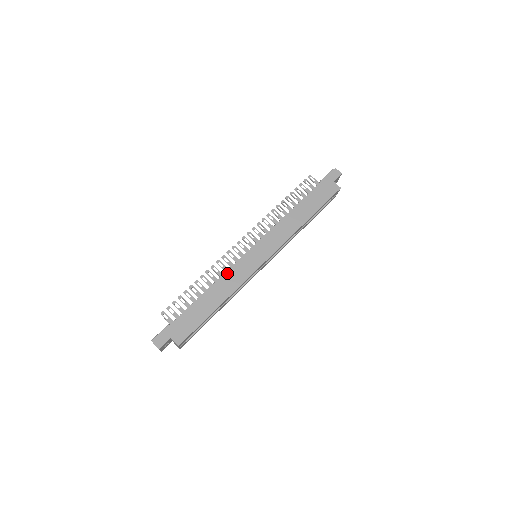
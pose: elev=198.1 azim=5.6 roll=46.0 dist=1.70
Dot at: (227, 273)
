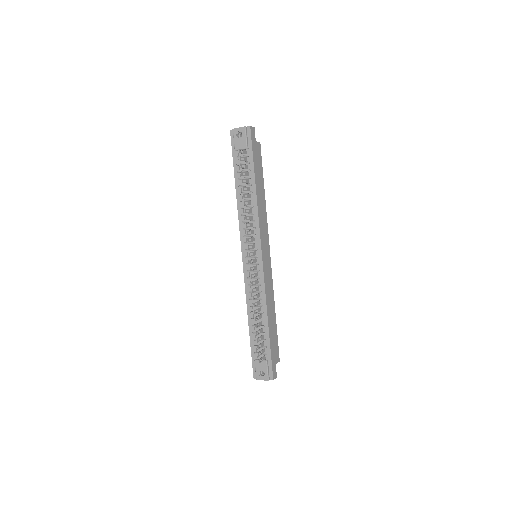
Dot at: (266, 291)
